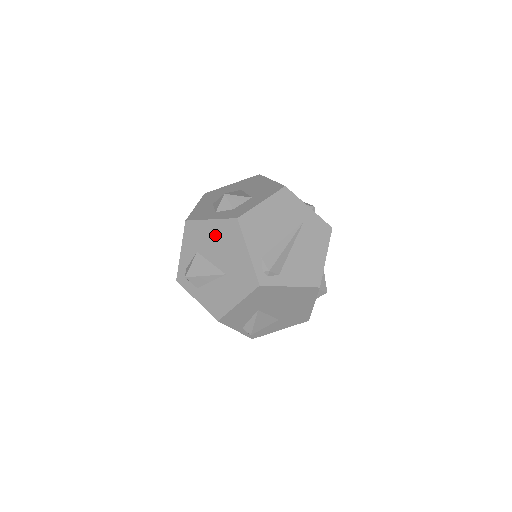
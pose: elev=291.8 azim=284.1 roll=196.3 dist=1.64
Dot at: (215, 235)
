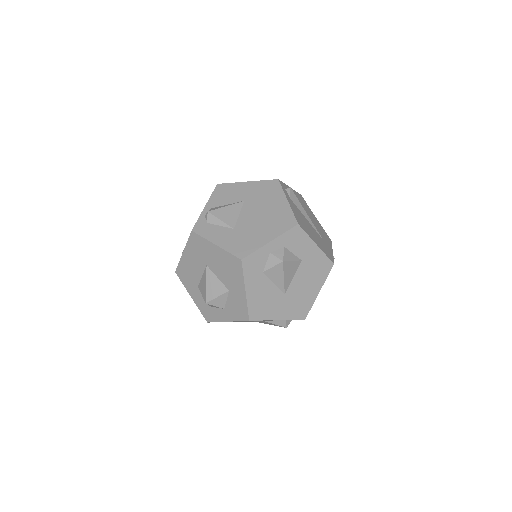
Dot at: occluded
